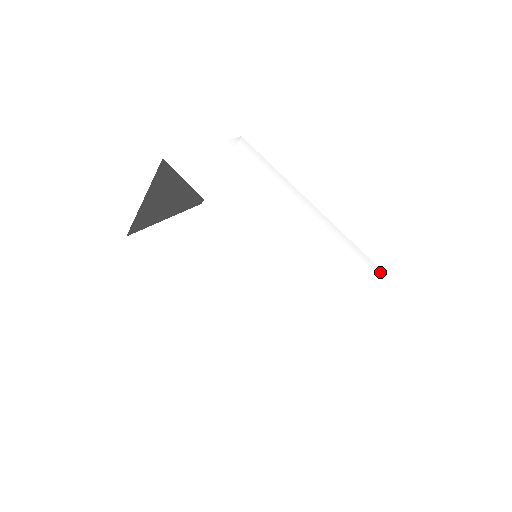
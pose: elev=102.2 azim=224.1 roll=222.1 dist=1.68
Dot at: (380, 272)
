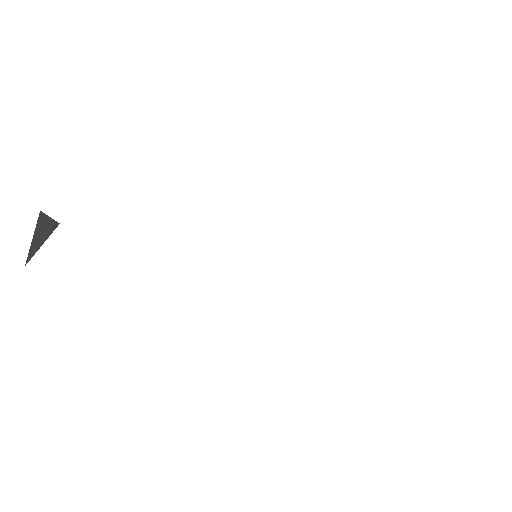
Dot at: (455, 300)
